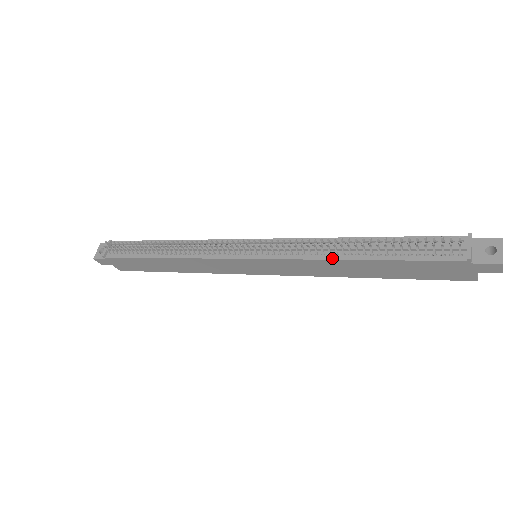
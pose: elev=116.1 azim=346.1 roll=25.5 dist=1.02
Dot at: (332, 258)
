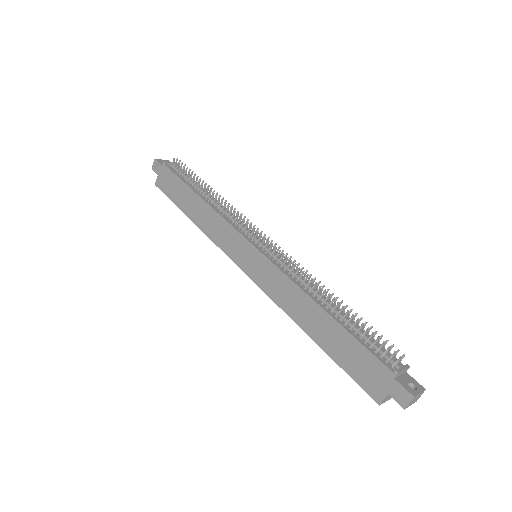
Dot at: (309, 294)
